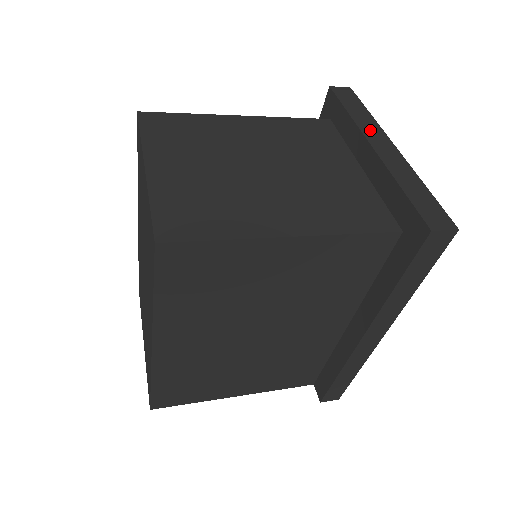
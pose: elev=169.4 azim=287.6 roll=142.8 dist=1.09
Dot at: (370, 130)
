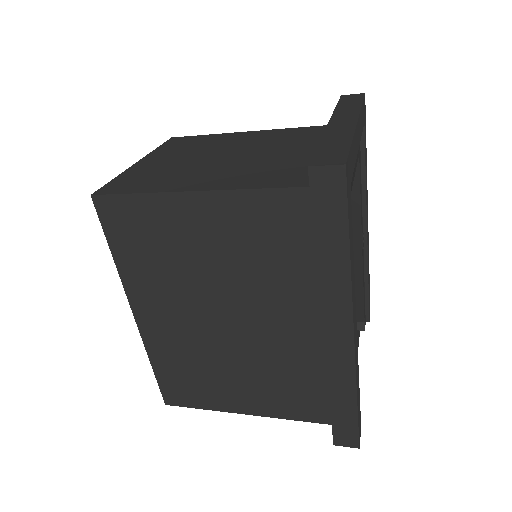
Dot at: (343, 114)
